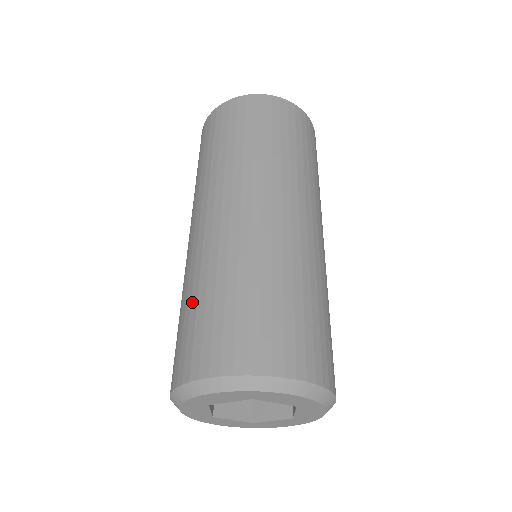
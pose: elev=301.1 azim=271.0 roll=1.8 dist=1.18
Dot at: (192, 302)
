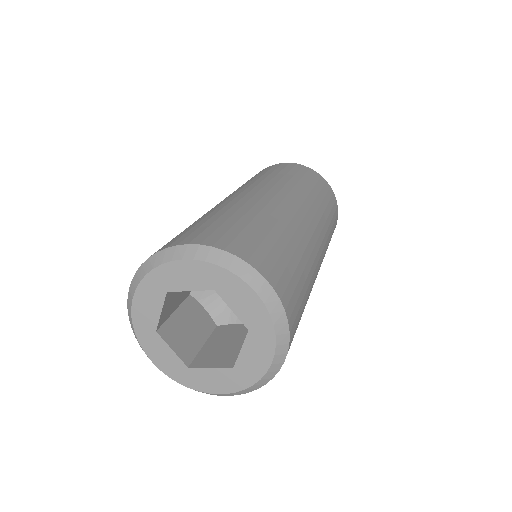
Dot at: (195, 222)
